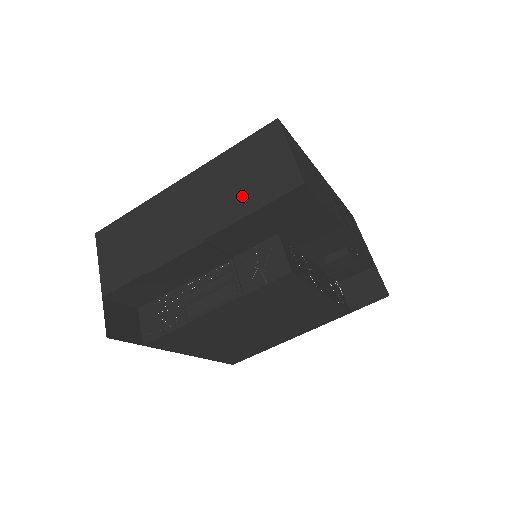
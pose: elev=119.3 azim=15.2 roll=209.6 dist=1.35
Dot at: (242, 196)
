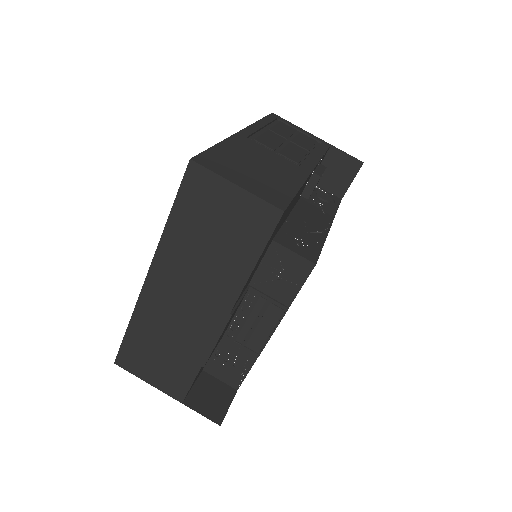
Dot at: (229, 257)
